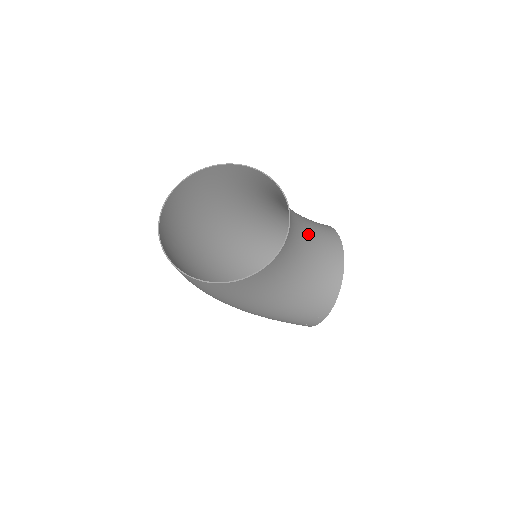
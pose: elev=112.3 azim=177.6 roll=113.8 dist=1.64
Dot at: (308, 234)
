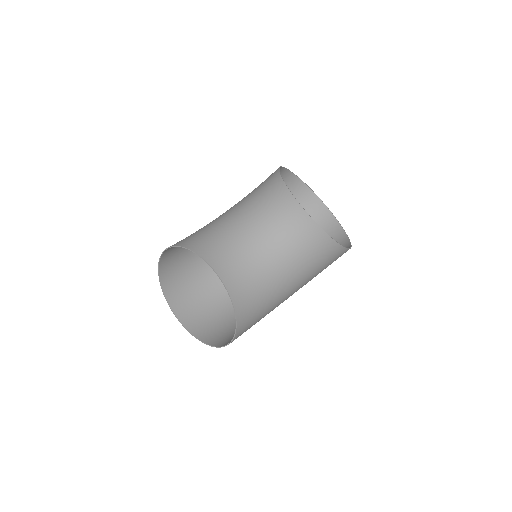
Dot at: (255, 231)
